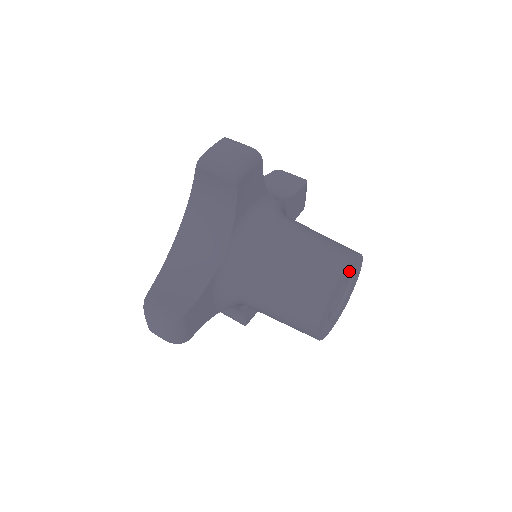
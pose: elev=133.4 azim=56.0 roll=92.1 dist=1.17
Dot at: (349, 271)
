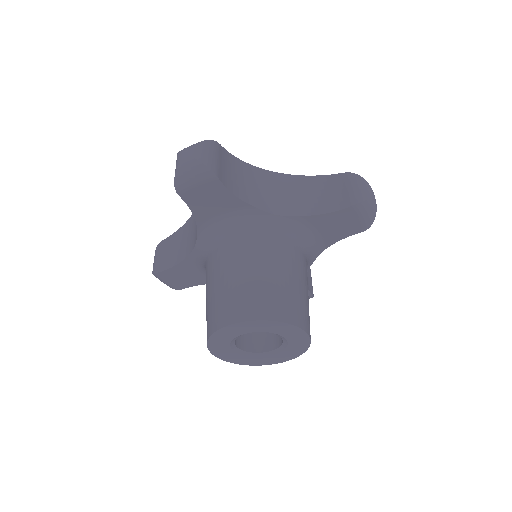
Dot at: (252, 328)
